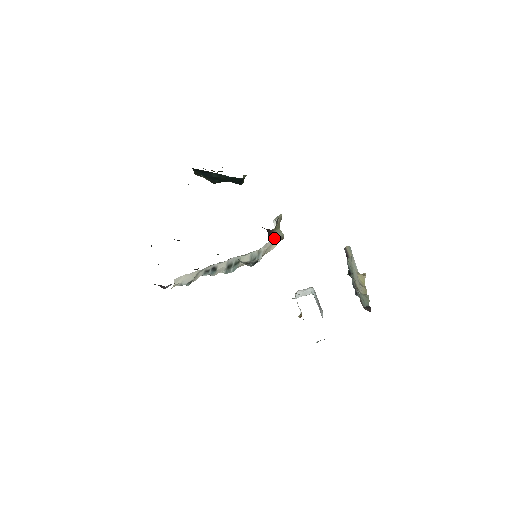
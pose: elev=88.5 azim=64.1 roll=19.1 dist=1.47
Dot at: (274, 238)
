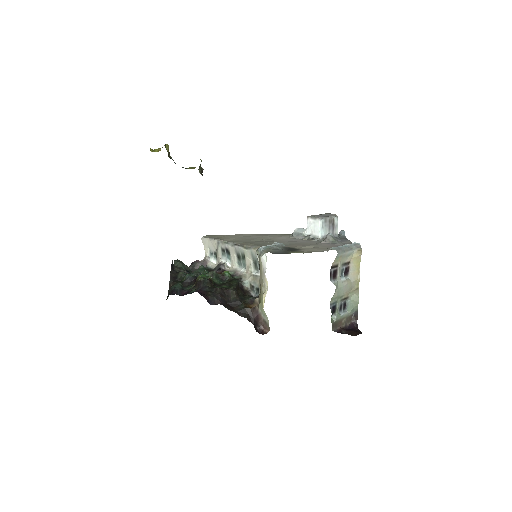
Dot at: (262, 324)
